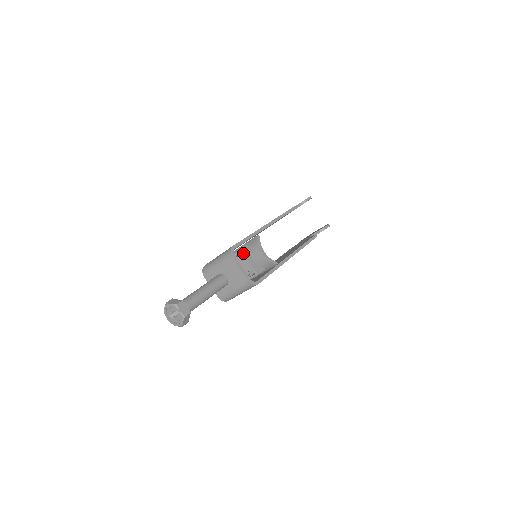
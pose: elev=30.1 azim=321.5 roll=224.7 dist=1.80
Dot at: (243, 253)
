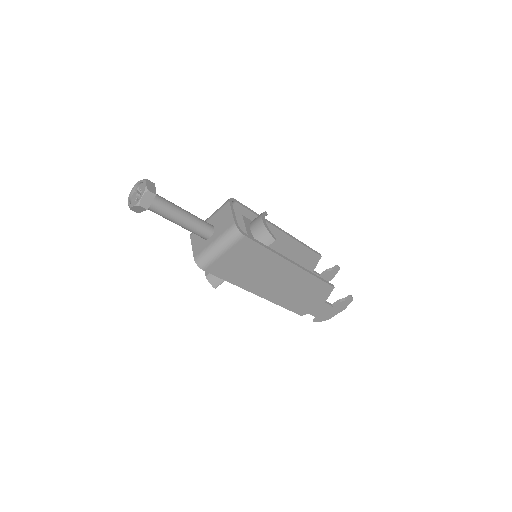
Dot at: (243, 218)
